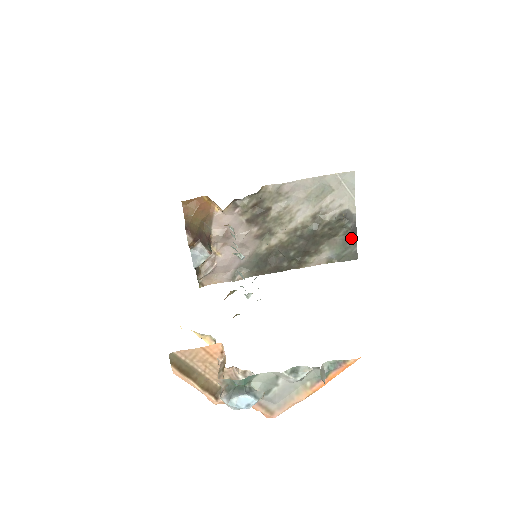
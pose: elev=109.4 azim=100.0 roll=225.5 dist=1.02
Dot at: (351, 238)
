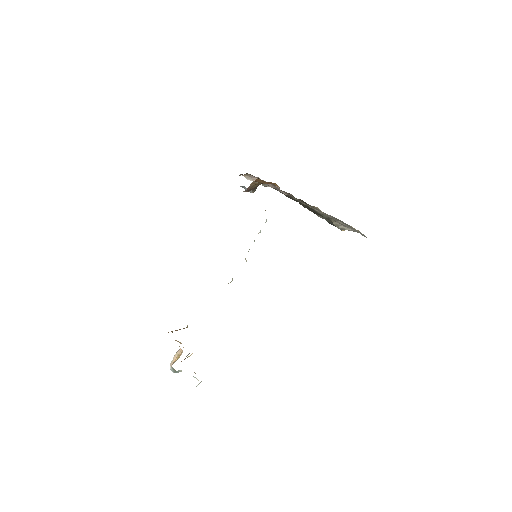
Dot at: occluded
